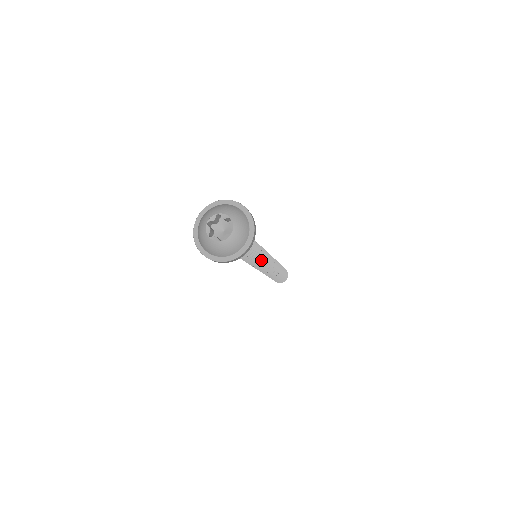
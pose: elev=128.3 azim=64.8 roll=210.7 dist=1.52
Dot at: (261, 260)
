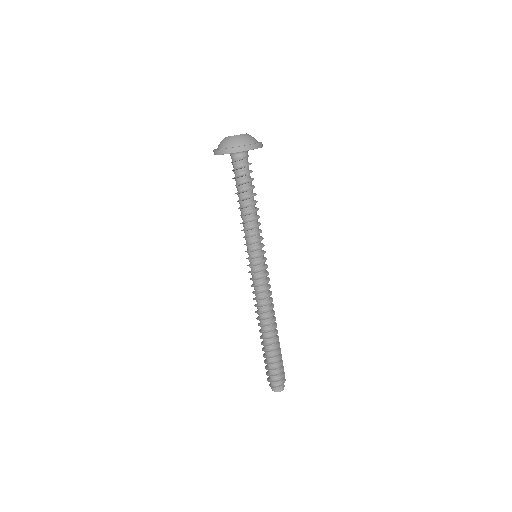
Dot at: (253, 251)
